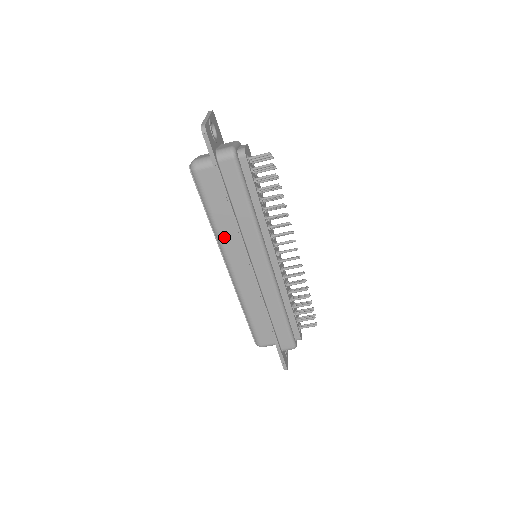
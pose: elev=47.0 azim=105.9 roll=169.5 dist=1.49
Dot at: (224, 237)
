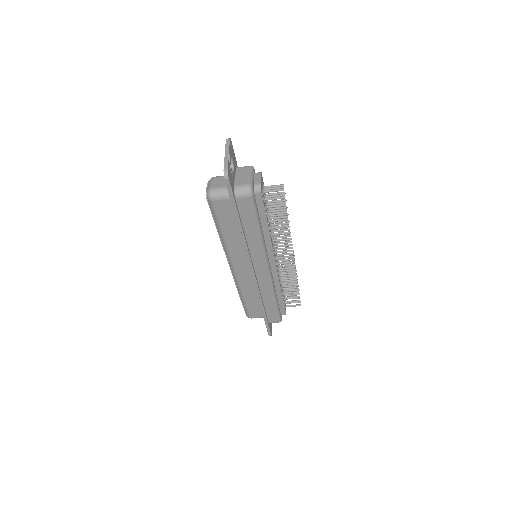
Dot at: (231, 248)
